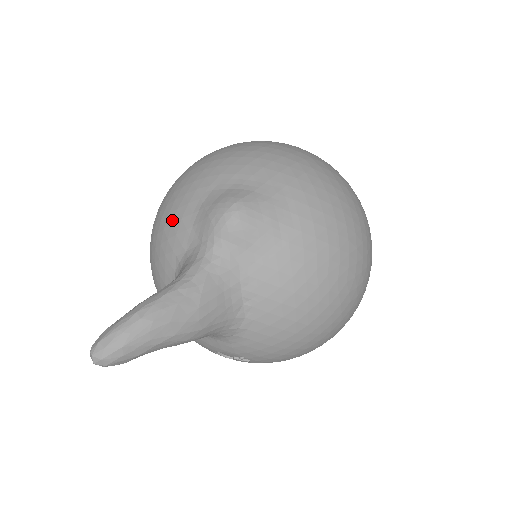
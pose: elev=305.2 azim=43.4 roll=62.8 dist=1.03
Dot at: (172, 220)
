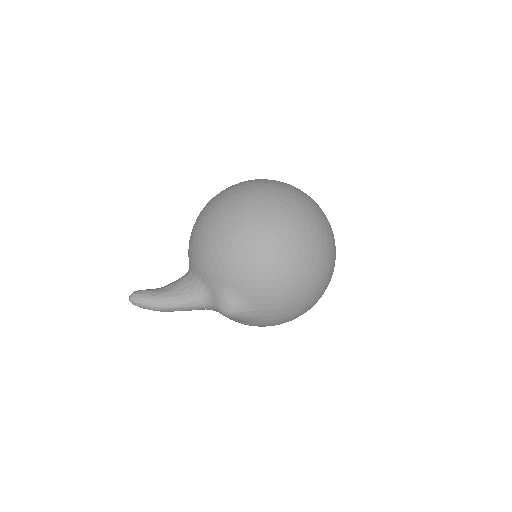
Dot at: (211, 267)
